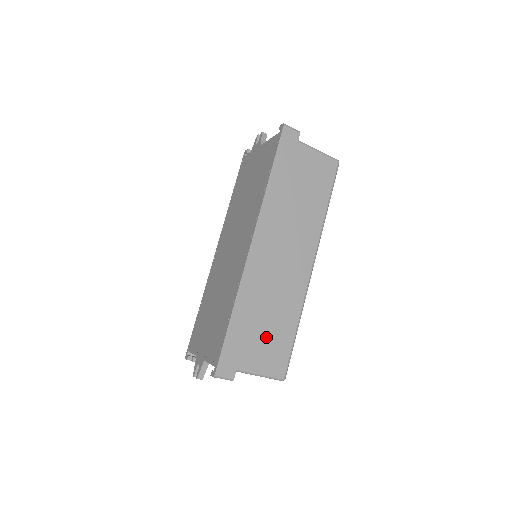
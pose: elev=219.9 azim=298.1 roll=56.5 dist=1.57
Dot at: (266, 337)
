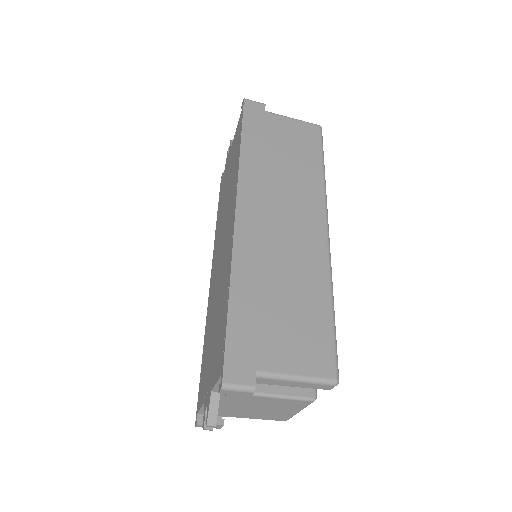
Dot at: (289, 322)
